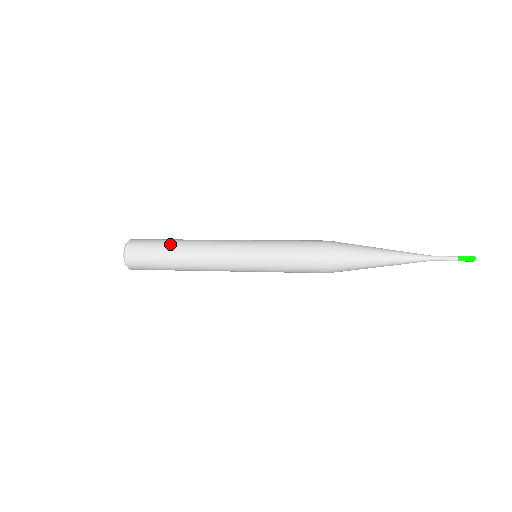
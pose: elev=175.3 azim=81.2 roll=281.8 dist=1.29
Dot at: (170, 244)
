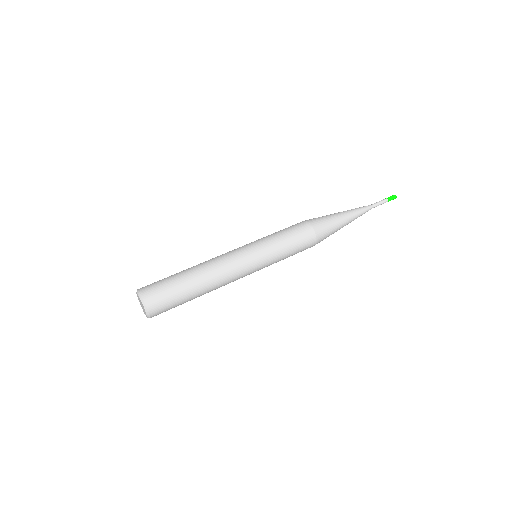
Dot at: (192, 296)
